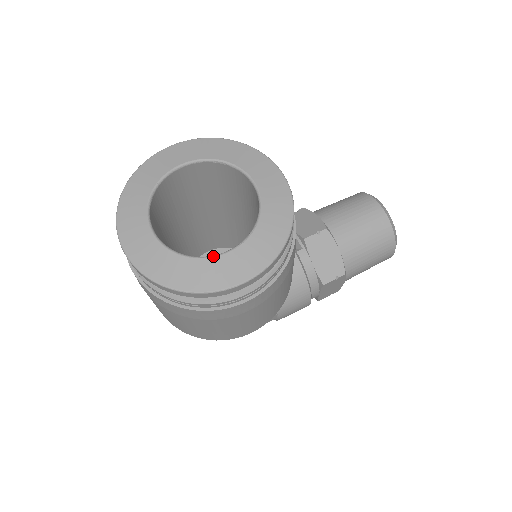
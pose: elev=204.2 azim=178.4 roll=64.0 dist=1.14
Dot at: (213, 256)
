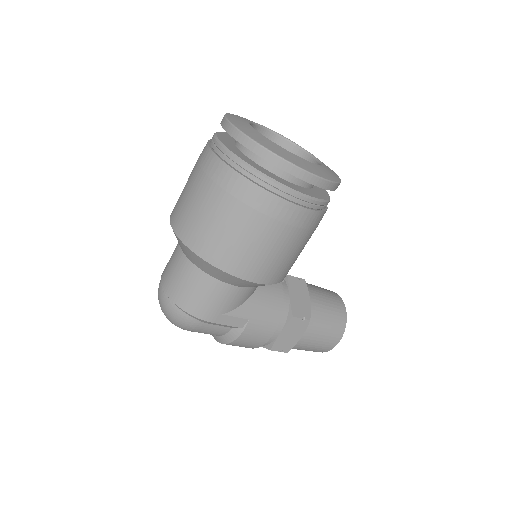
Dot at: occluded
